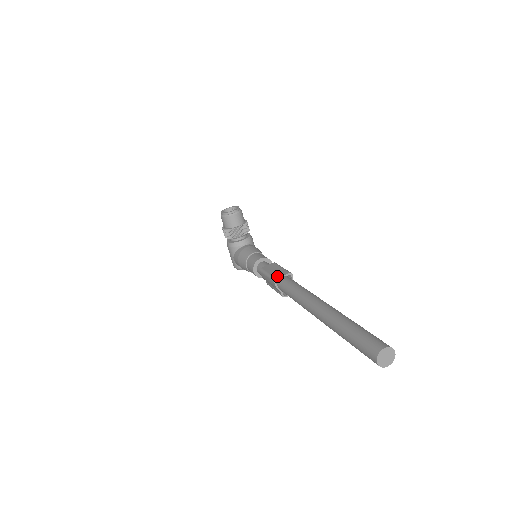
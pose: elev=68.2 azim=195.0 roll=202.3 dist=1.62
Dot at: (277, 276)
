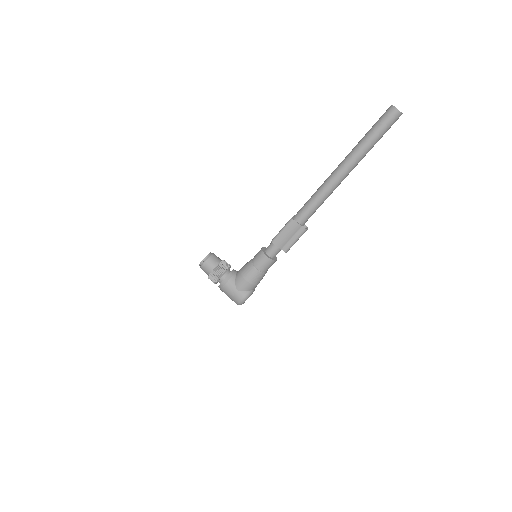
Dot at: (290, 219)
